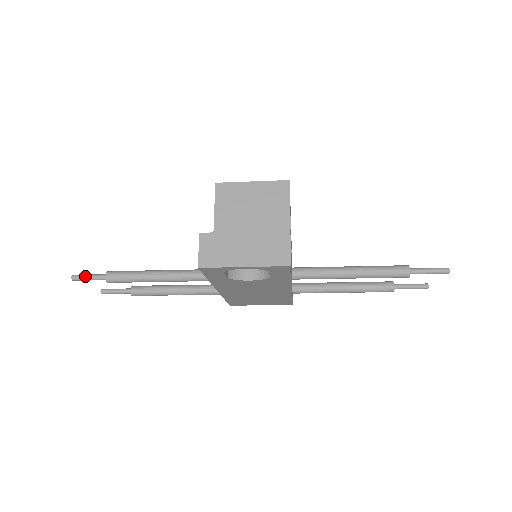
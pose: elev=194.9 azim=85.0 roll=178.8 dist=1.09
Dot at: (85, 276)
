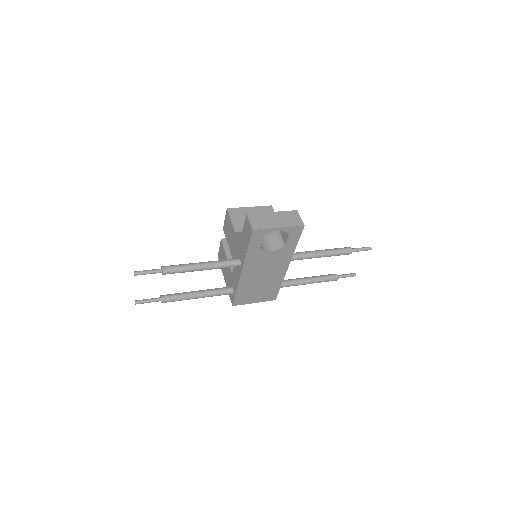
Dot at: (145, 271)
